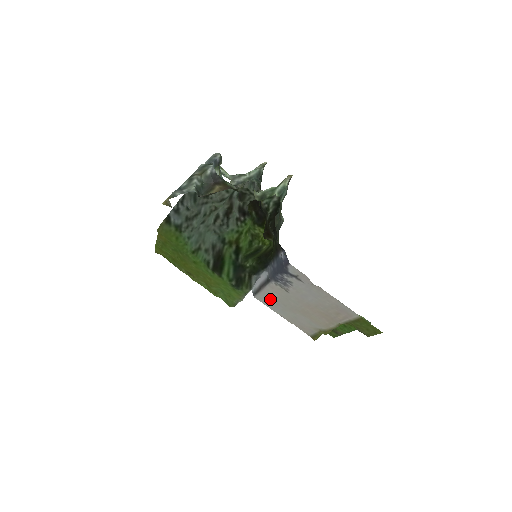
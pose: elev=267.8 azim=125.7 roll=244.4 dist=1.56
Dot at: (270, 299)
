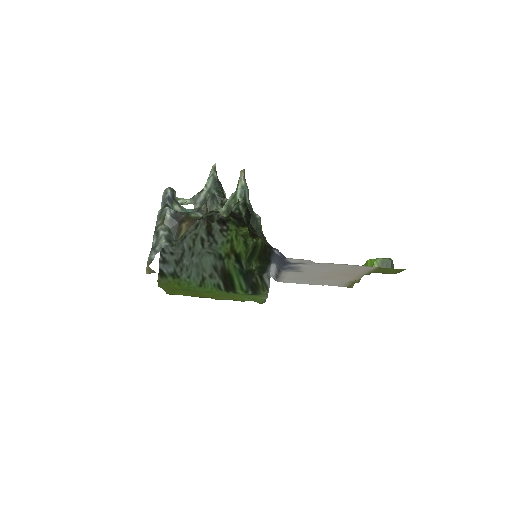
Dot at: (292, 279)
